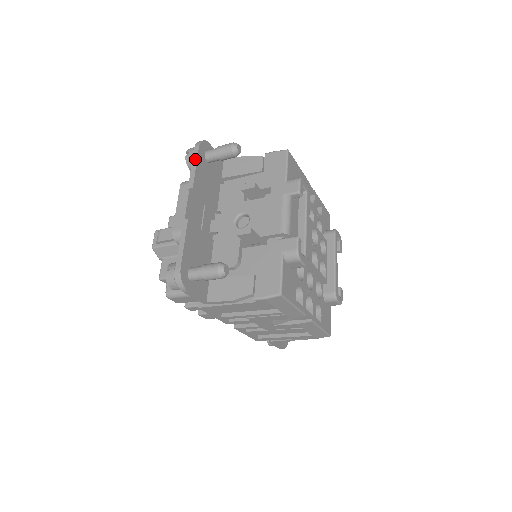
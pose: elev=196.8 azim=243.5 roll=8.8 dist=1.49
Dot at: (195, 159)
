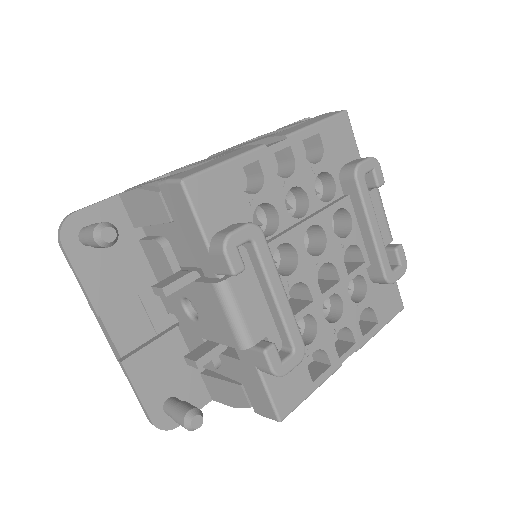
Dot at: (72, 269)
